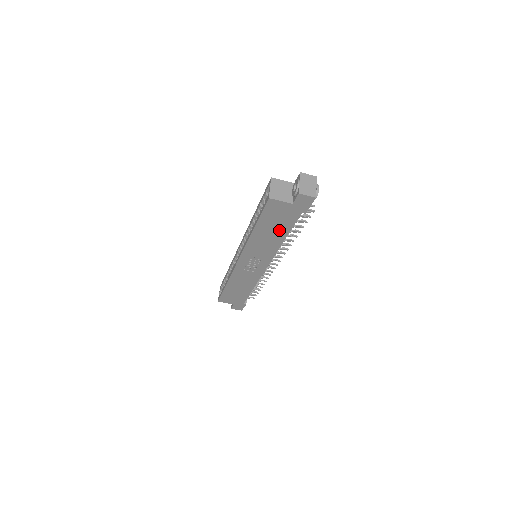
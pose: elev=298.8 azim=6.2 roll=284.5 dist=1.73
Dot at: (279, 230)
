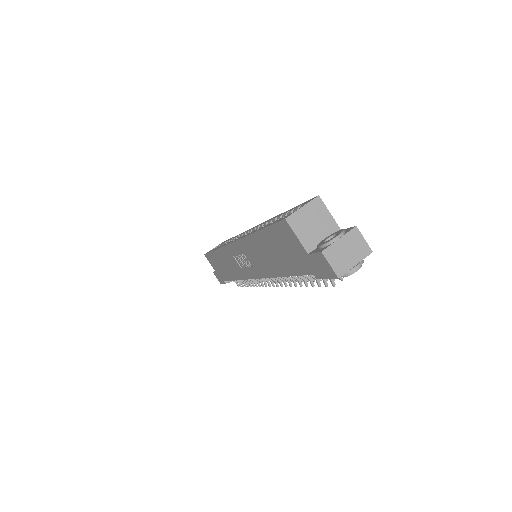
Dot at: (281, 262)
